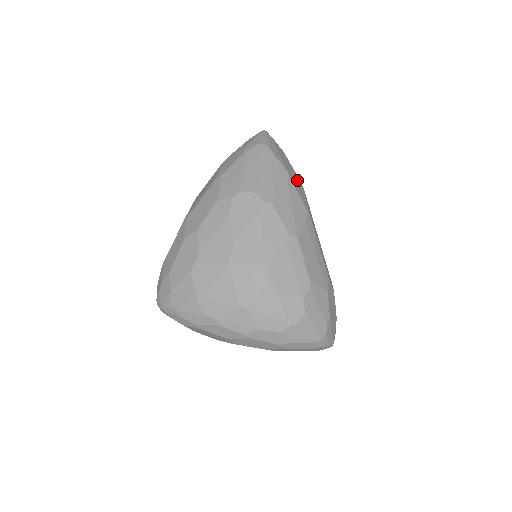
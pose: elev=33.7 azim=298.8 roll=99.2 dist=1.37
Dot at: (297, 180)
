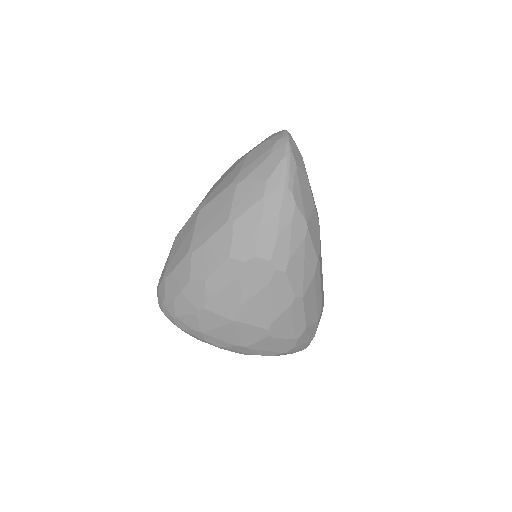
Dot at: (315, 218)
